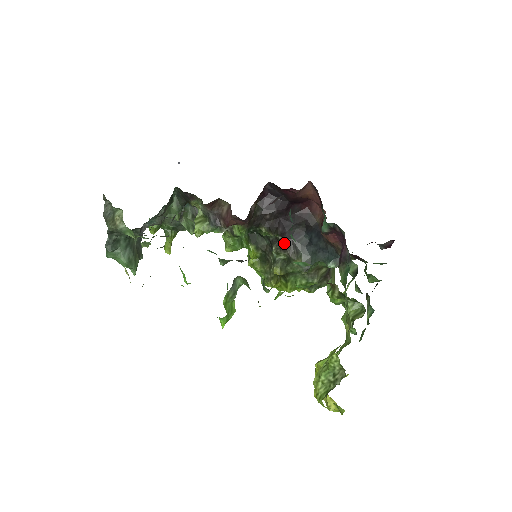
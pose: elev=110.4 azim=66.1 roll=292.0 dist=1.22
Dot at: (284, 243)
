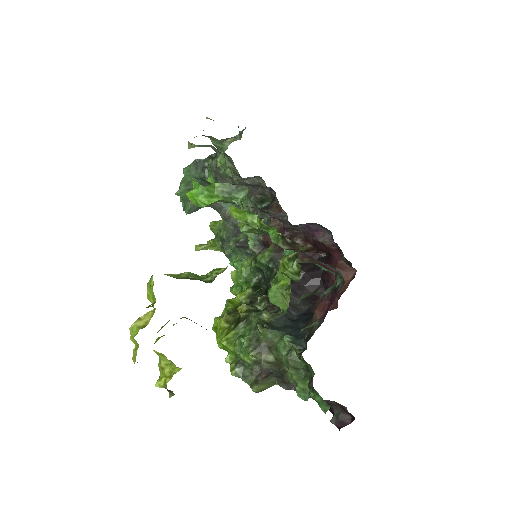
Dot at: occluded
